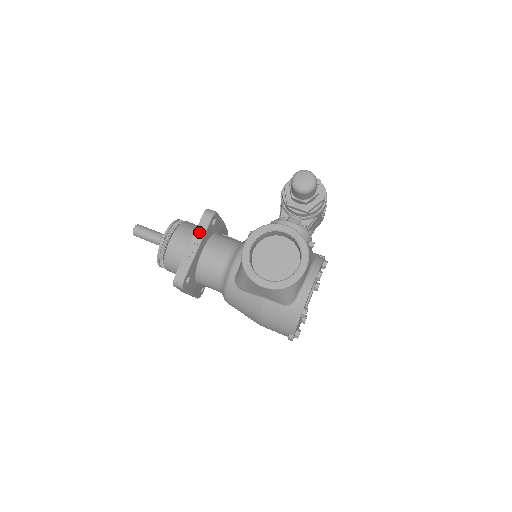
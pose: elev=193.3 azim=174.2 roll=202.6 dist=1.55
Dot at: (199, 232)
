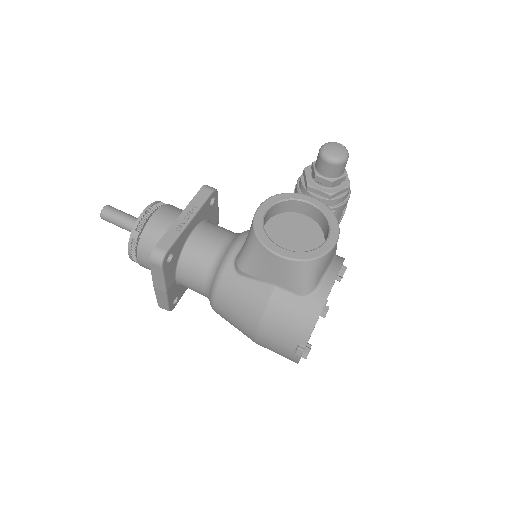
Dot at: (194, 204)
